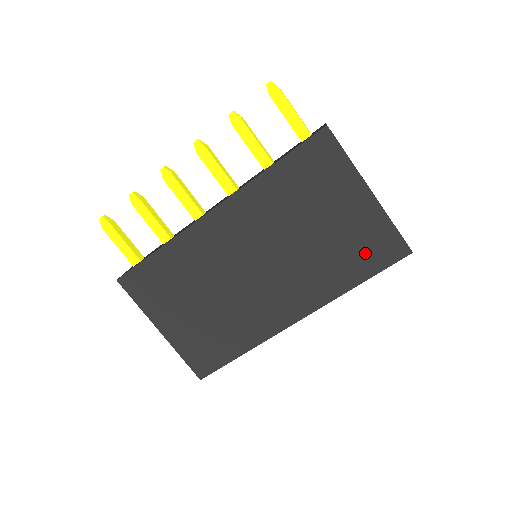
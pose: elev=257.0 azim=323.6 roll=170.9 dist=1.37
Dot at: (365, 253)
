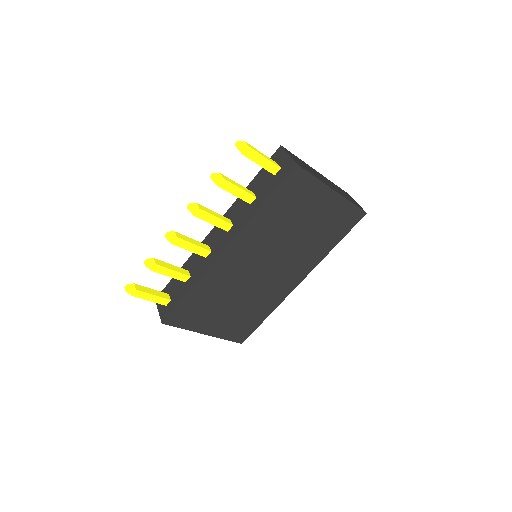
Dot at: (337, 227)
